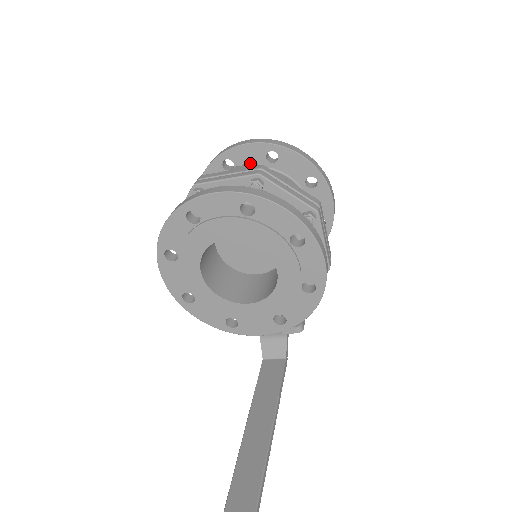
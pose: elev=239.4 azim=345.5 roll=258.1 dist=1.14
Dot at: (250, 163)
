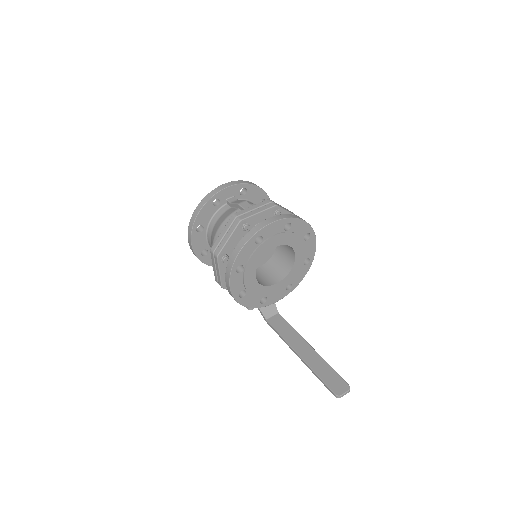
Dot at: (231, 198)
